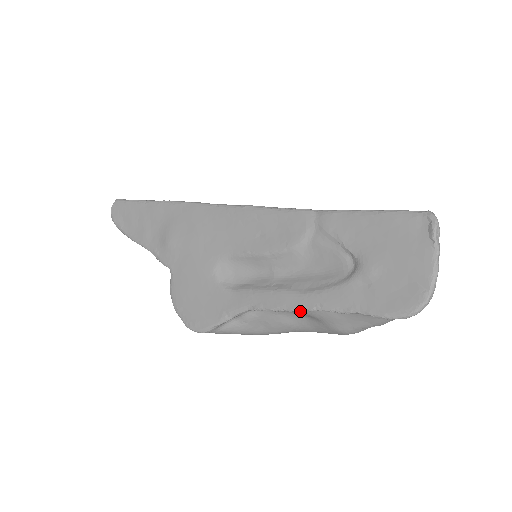
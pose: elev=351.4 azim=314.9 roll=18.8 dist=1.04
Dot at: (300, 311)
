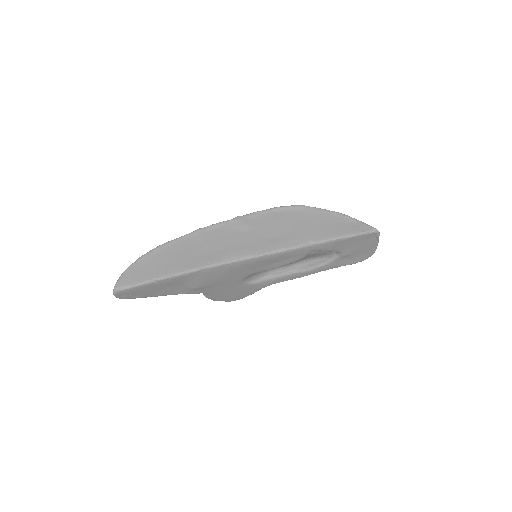
Dot at: occluded
